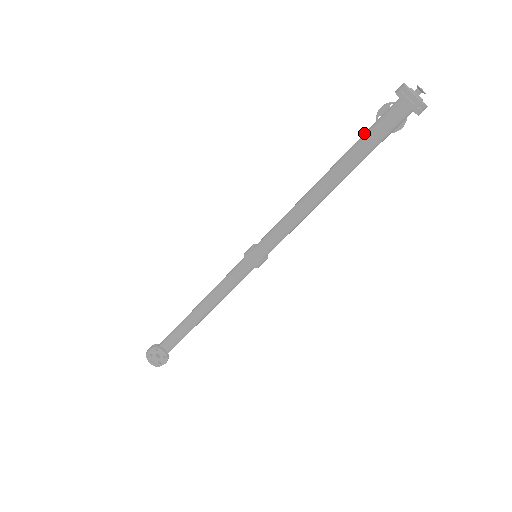
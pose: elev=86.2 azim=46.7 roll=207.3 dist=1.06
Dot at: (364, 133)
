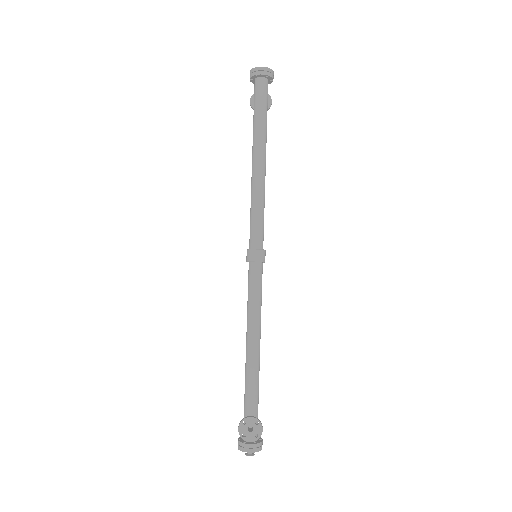
Dot at: occluded
